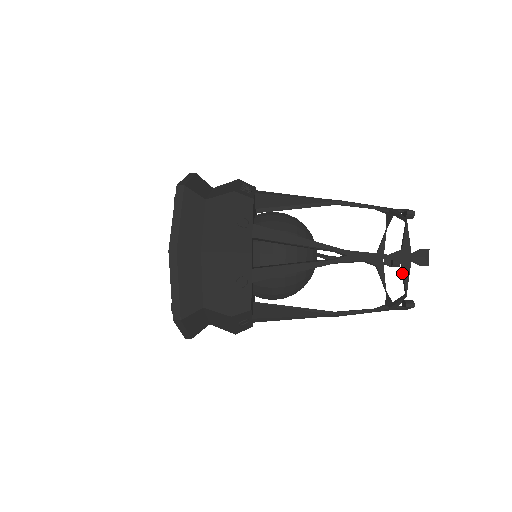
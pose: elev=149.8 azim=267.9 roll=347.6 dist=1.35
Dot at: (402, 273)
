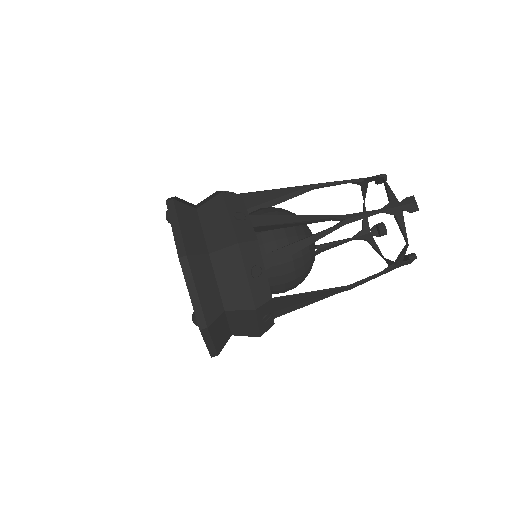
Dot at: (398, 224)
